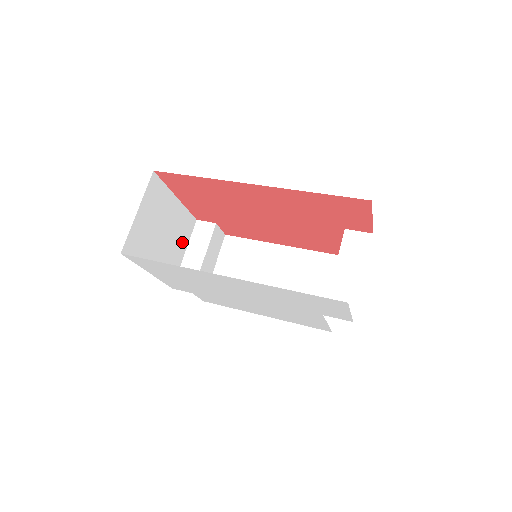
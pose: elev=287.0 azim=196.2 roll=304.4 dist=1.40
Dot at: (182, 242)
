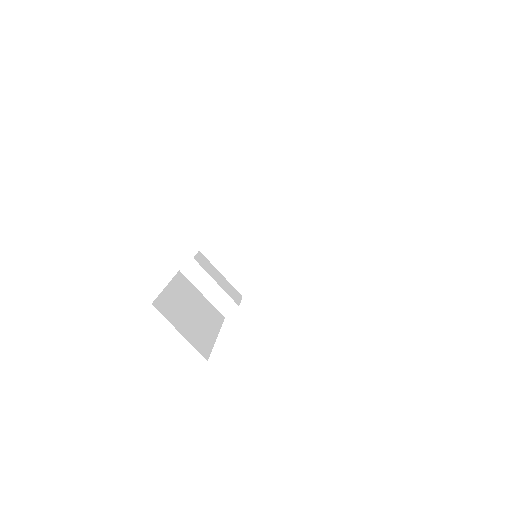
Dot at: (195, 294)
